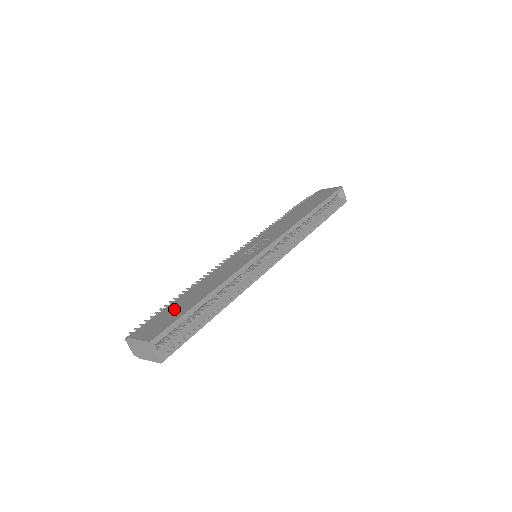
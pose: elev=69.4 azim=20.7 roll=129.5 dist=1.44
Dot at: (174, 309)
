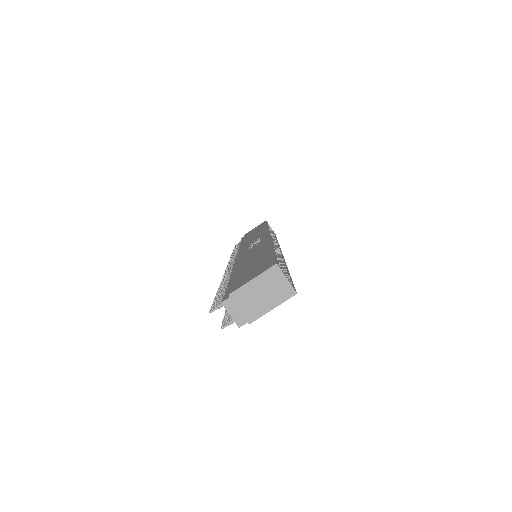
Dot at: (249, 268)
